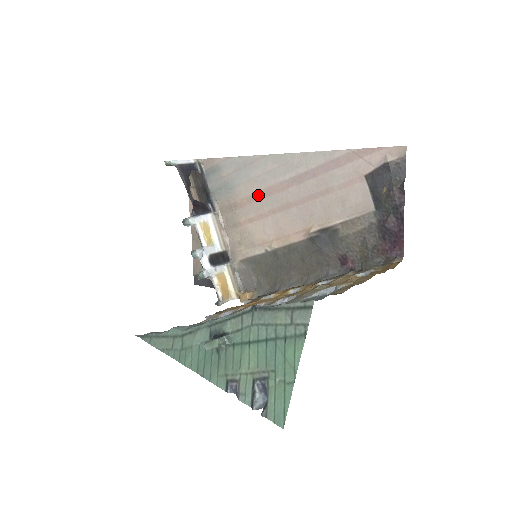
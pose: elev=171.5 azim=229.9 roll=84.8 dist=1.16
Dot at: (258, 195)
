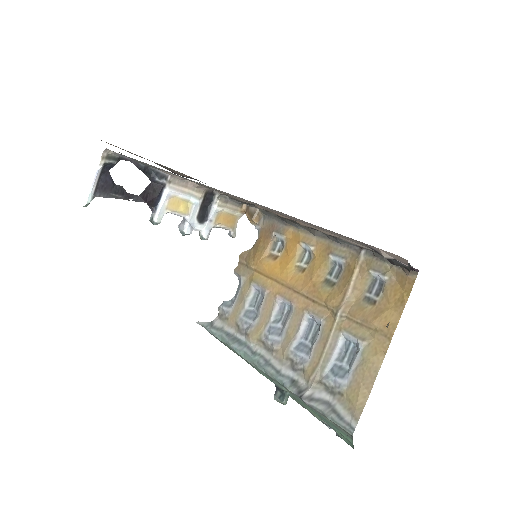
Dot at: occluded
